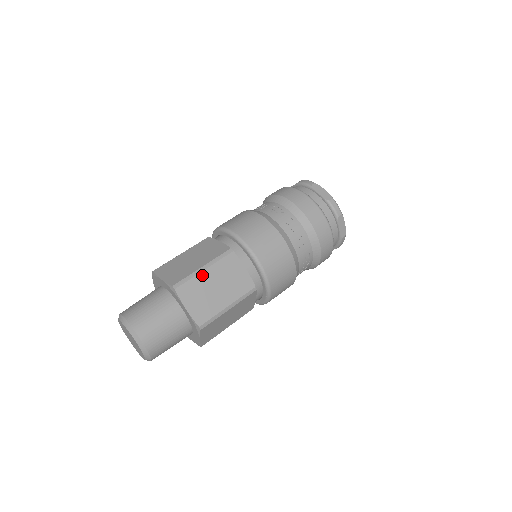
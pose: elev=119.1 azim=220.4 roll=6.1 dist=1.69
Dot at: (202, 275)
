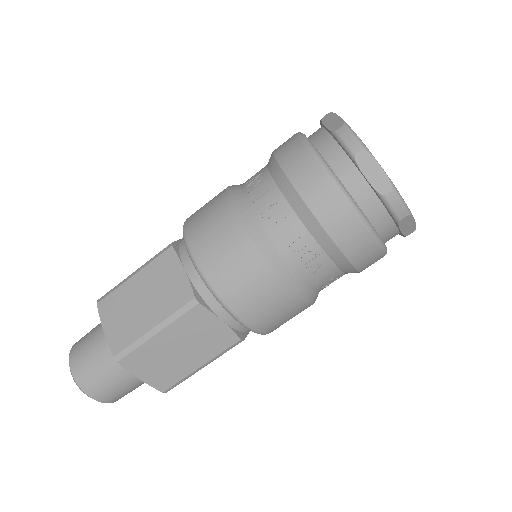
Dot at: (154, 340)
